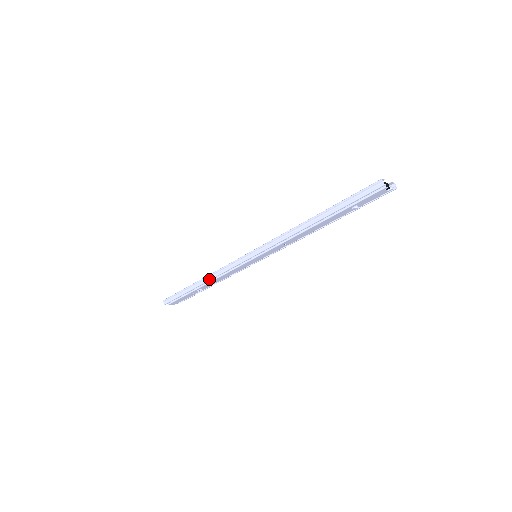
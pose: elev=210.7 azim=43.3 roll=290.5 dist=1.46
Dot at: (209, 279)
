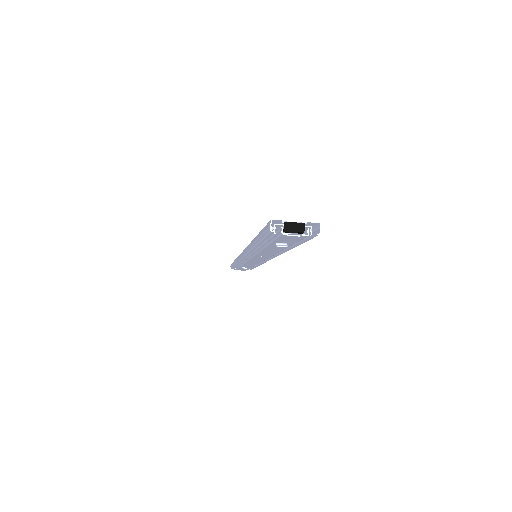
Dot at: (236, 263)
